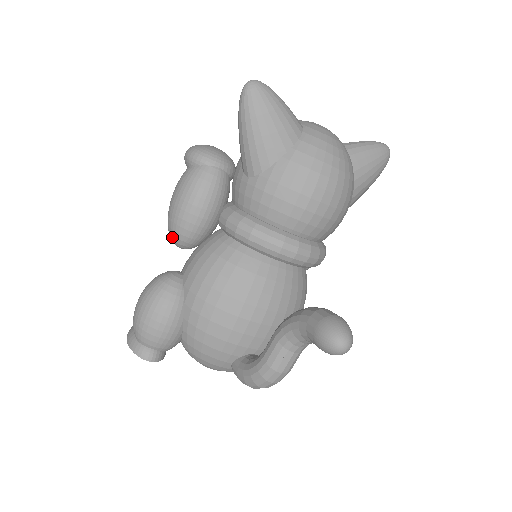
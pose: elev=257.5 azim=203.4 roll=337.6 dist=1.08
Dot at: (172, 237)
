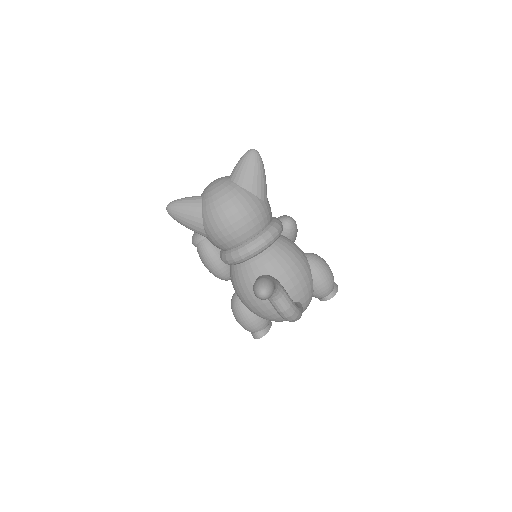
Dot at: occluded
